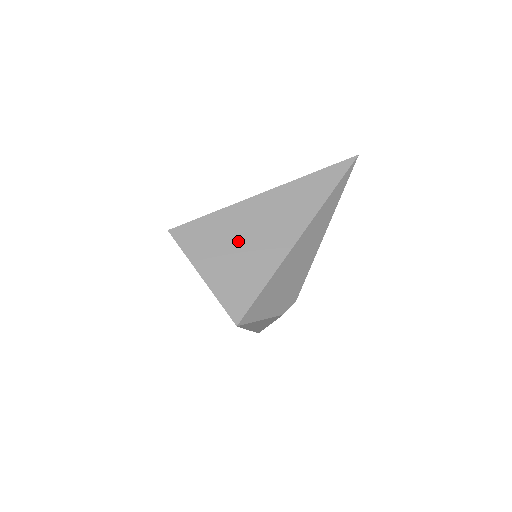
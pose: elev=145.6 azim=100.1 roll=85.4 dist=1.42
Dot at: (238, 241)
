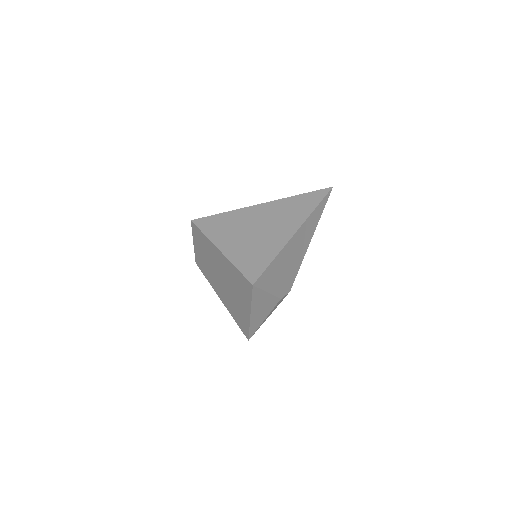
Dot at: (249, 230)
